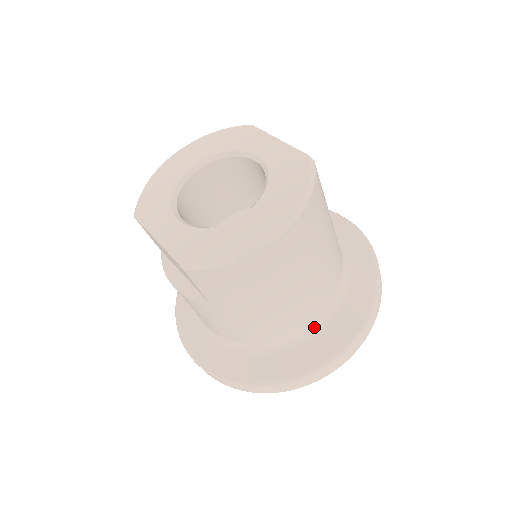
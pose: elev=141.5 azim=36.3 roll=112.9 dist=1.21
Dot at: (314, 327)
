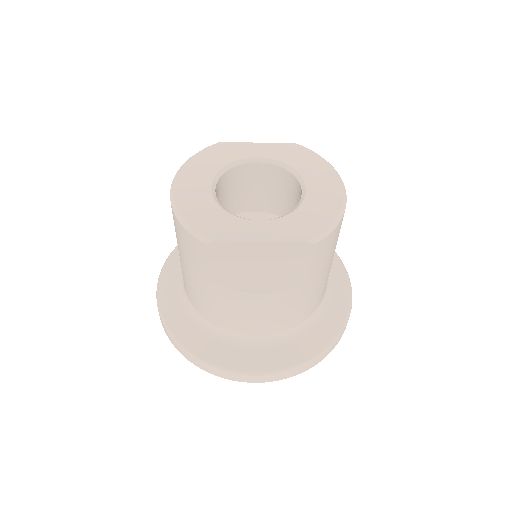
Dot at: (327, 281)
